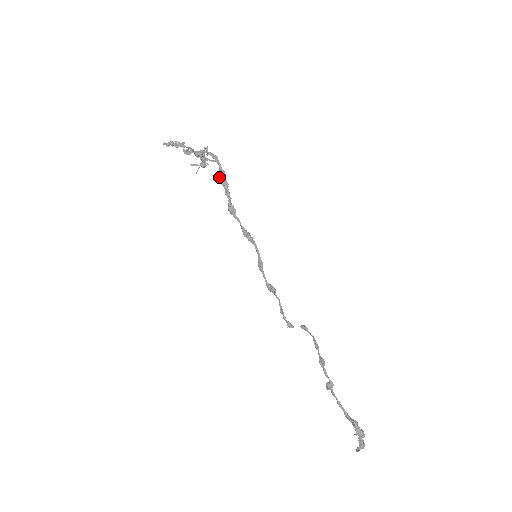
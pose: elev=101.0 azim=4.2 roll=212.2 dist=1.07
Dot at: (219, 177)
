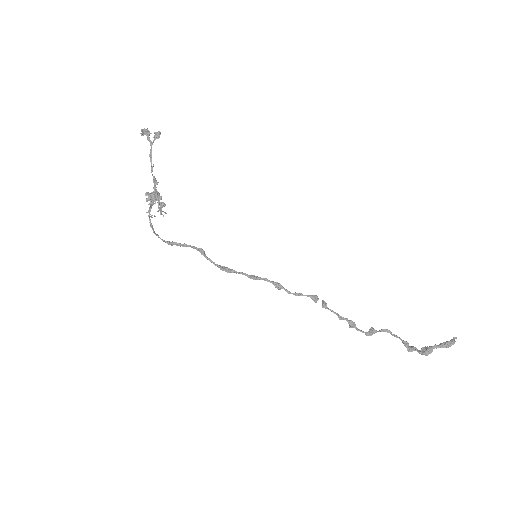
Dot at: (170, 243)
